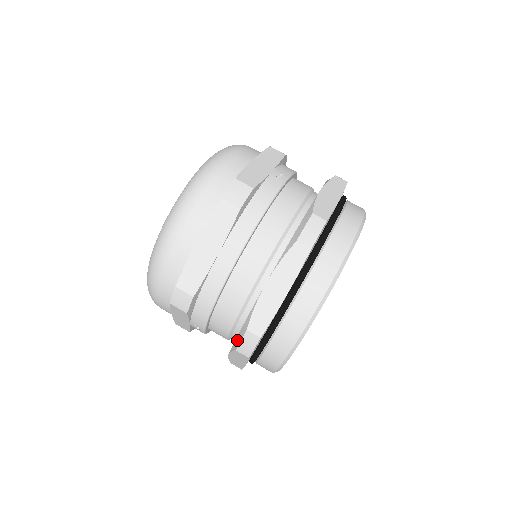
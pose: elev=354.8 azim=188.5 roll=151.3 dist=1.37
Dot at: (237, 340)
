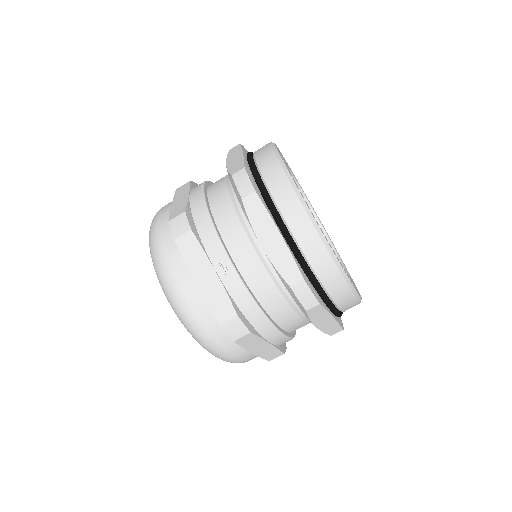
Dot at: occluded
